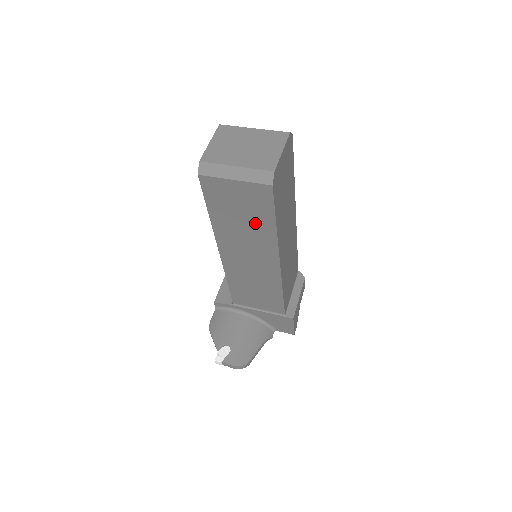
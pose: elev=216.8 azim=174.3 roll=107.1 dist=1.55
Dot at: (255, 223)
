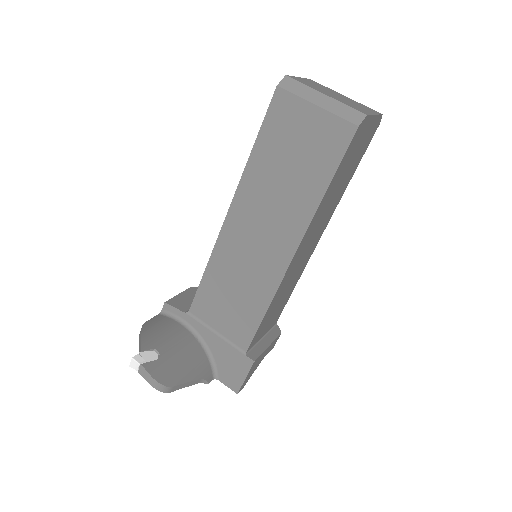
Dot at: (301, 181)
